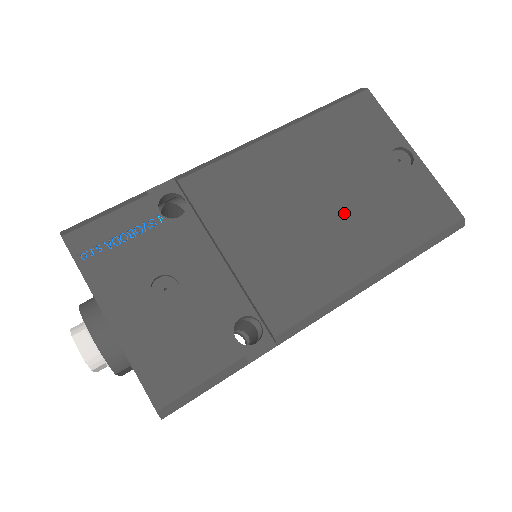
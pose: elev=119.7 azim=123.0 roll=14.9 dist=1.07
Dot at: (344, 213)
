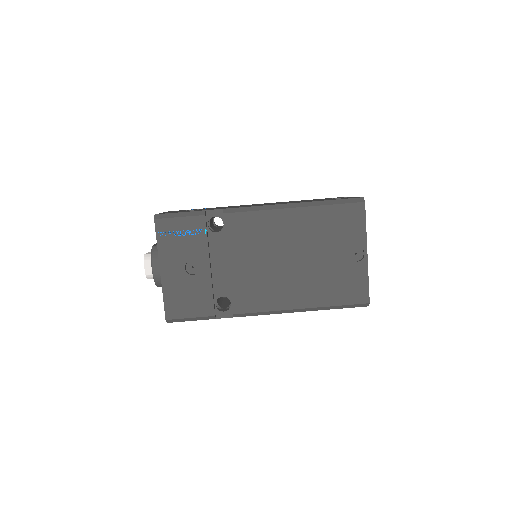
Dot at: (303, 271)
